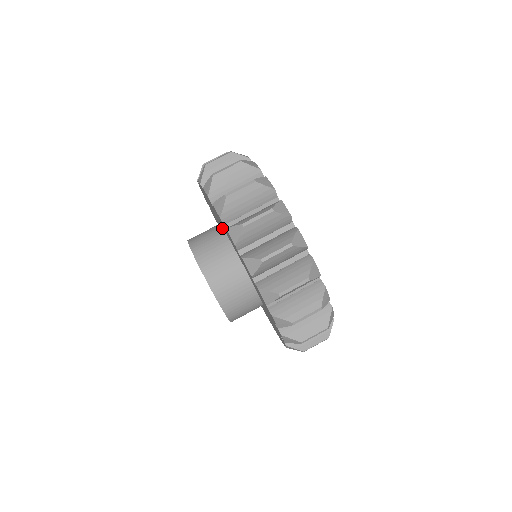
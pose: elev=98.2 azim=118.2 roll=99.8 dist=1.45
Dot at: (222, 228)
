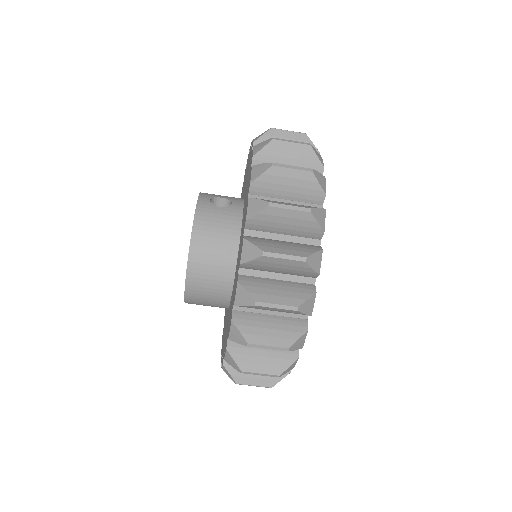
Dot at: (241, 226)
